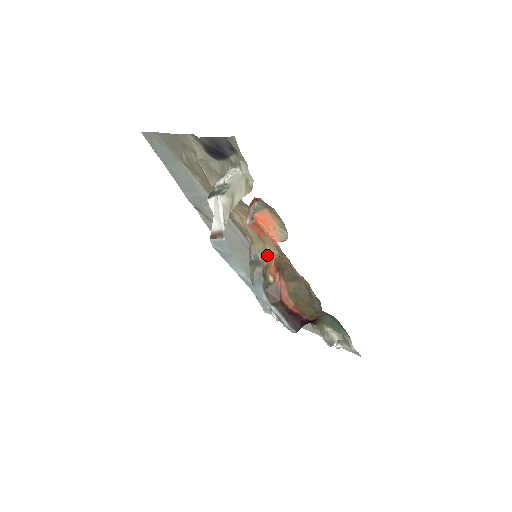
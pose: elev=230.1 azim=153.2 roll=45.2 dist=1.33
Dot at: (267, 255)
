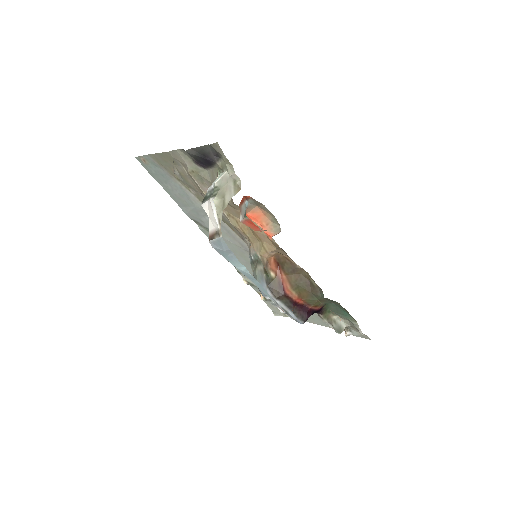
Dot at: (265, 252)
